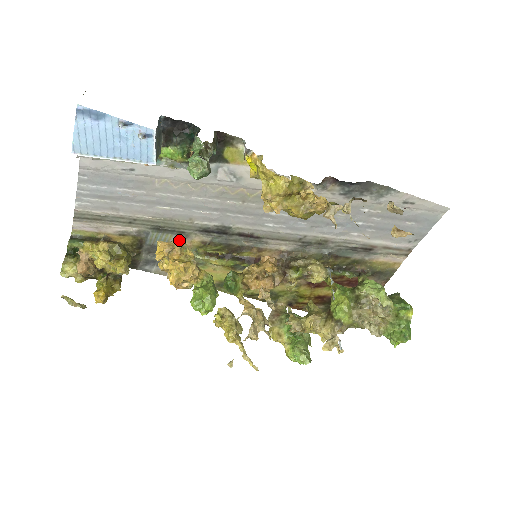
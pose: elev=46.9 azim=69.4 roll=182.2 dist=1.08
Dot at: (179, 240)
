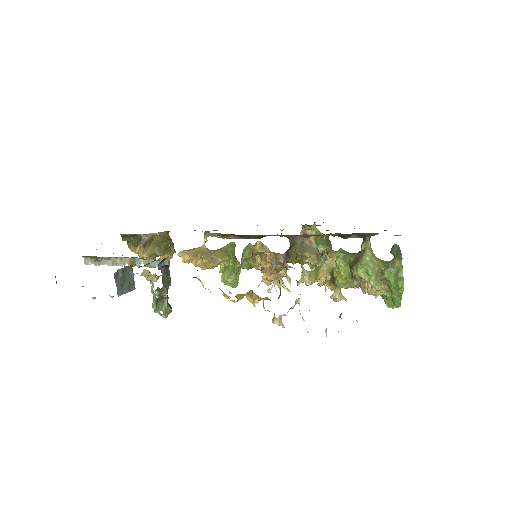
Dot at: (191, 258)
